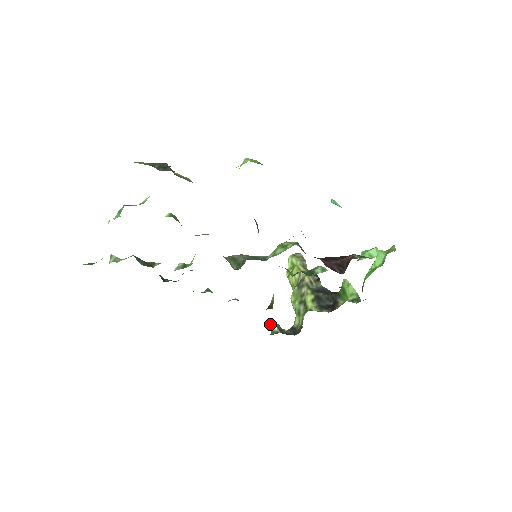
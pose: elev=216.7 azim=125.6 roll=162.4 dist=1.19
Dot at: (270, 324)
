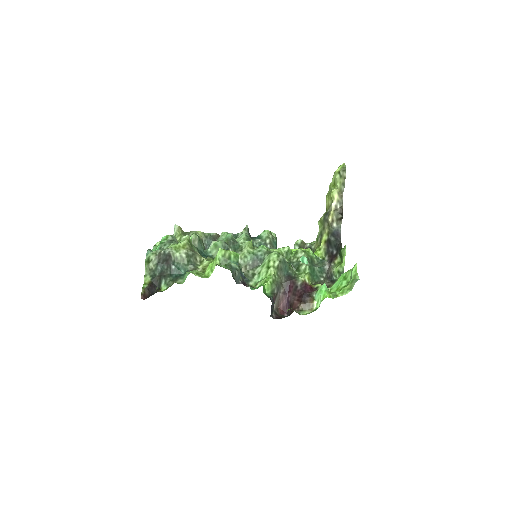
Dot at: (295, 242)
